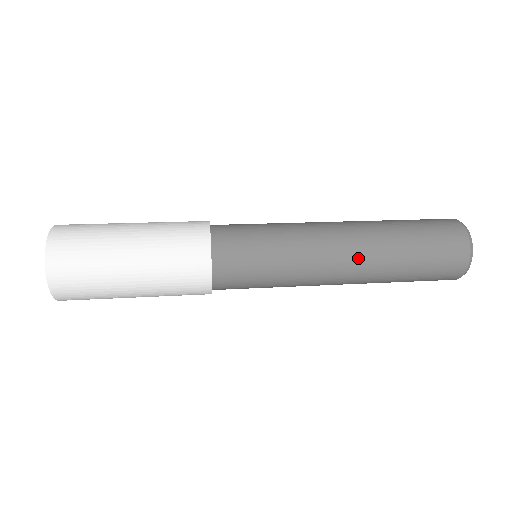
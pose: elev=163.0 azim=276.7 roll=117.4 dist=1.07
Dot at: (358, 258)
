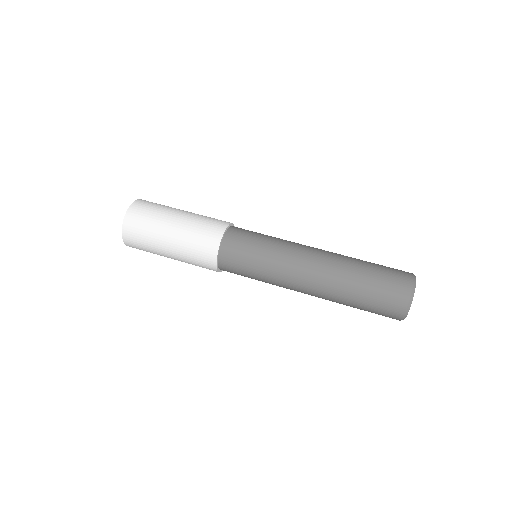
Dot at: (321, 271)
